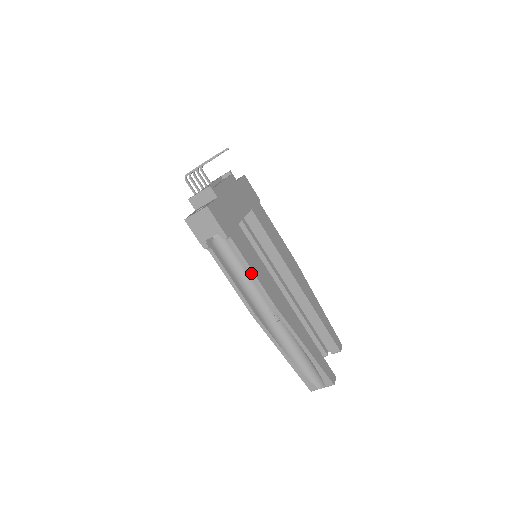
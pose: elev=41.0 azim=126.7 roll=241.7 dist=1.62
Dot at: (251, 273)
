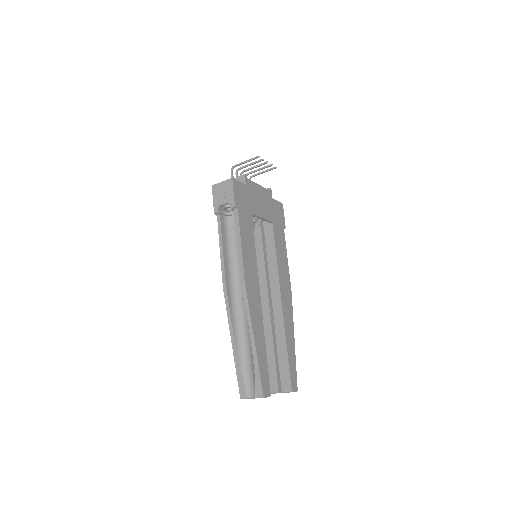
Dot at: (239, 246)
